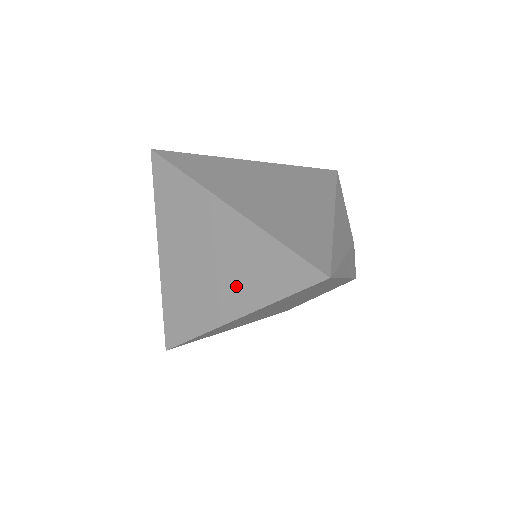
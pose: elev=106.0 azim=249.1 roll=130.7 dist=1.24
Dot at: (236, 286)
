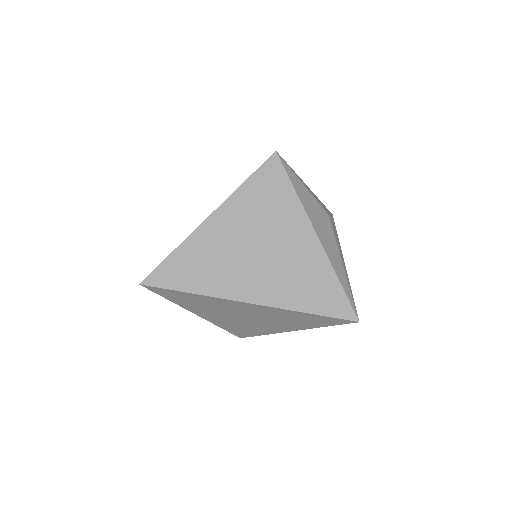
Dot at: (283, 324)
